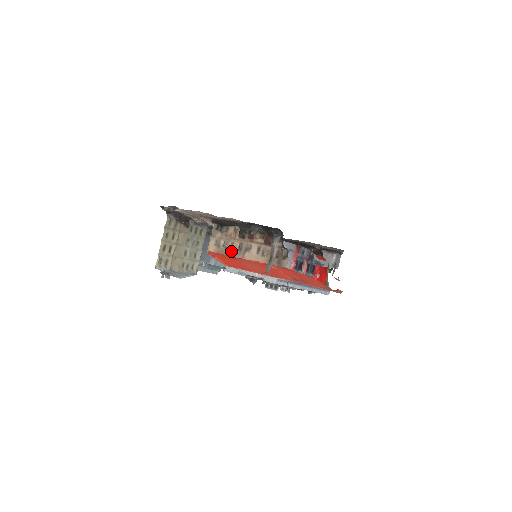
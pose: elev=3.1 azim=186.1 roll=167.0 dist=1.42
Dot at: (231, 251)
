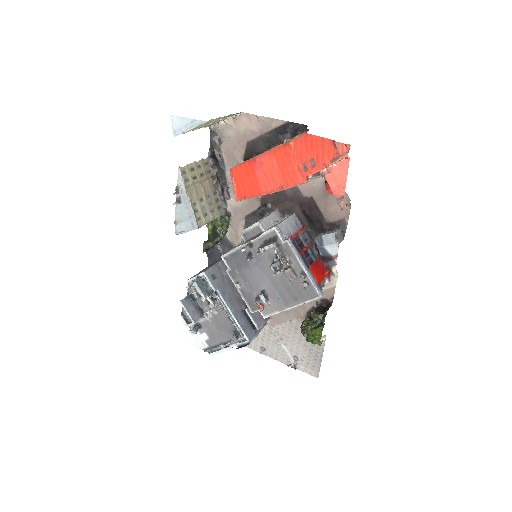
Dot at: (254, 158)
